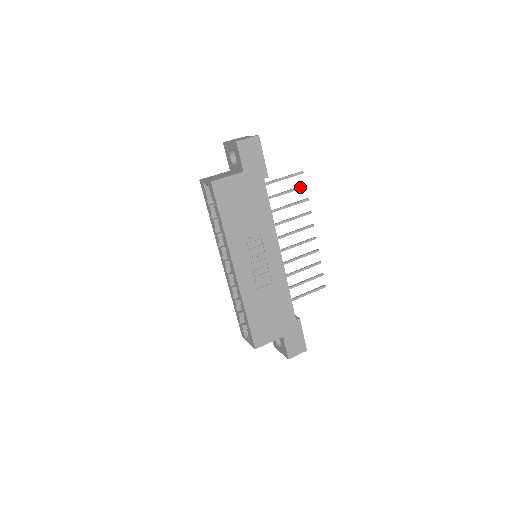
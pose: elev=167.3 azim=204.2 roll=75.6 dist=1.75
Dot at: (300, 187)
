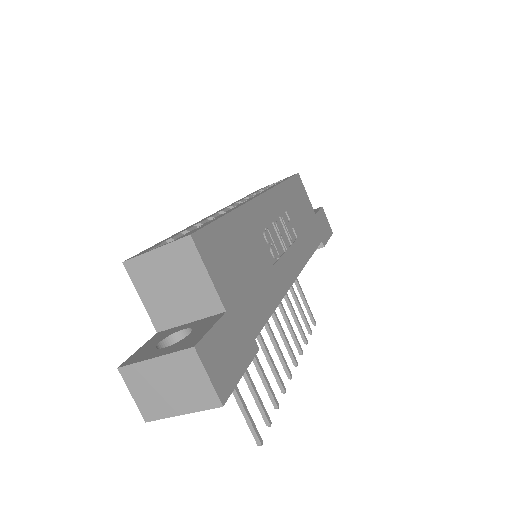
Dot at: (308, 324)
